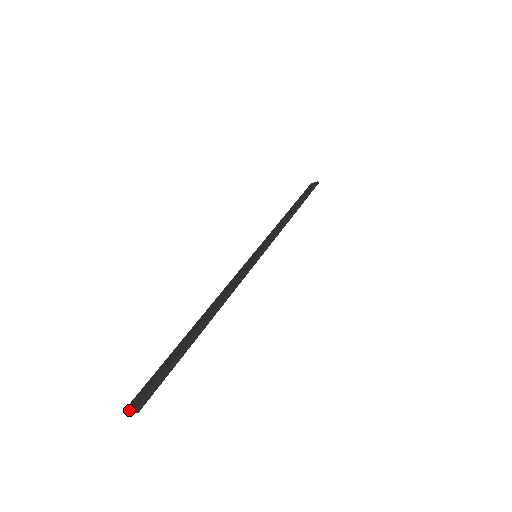
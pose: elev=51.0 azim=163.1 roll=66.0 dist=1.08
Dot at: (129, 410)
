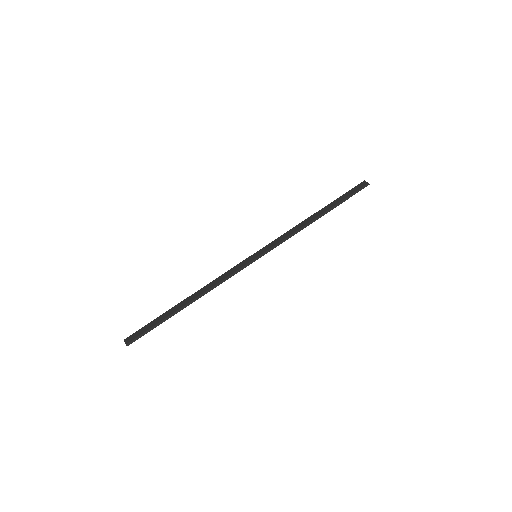
Dot at: occluded
